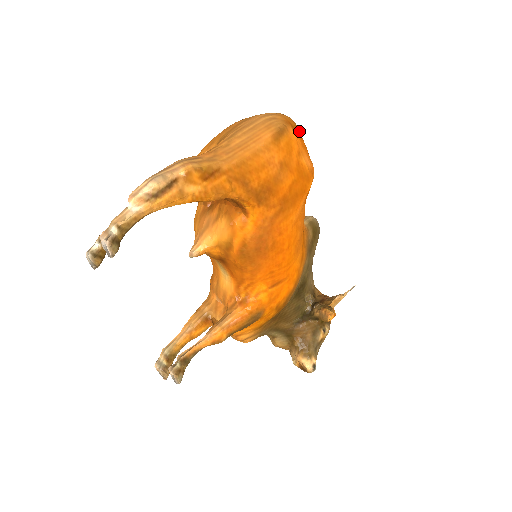
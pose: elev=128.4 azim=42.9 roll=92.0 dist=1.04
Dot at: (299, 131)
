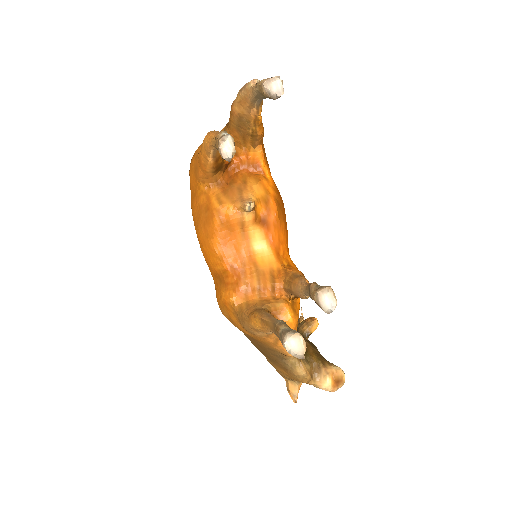
Dot at: occluded
